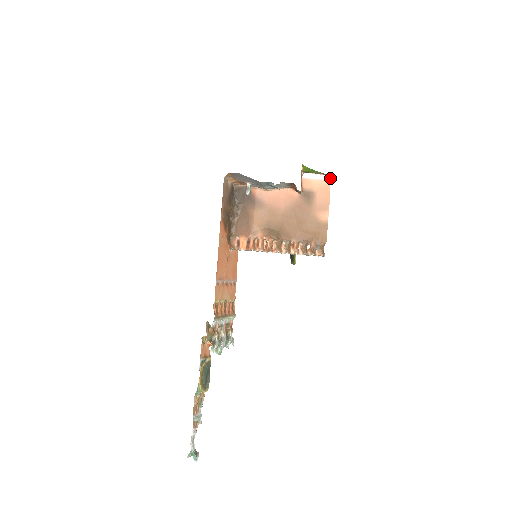
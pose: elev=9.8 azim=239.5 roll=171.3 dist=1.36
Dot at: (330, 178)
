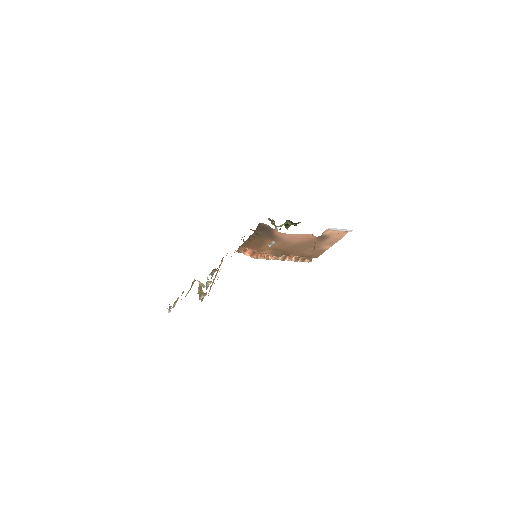
Dot at: (350, 231)
